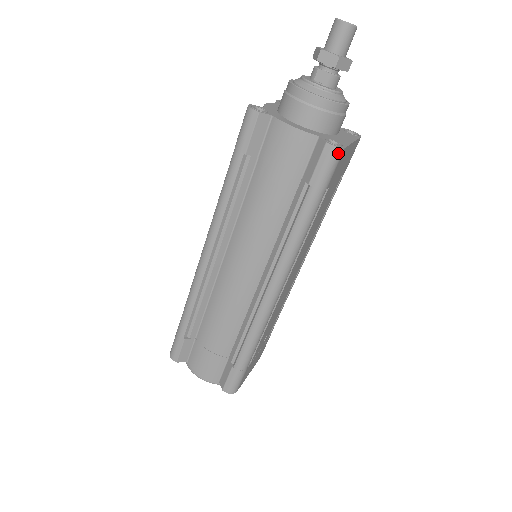
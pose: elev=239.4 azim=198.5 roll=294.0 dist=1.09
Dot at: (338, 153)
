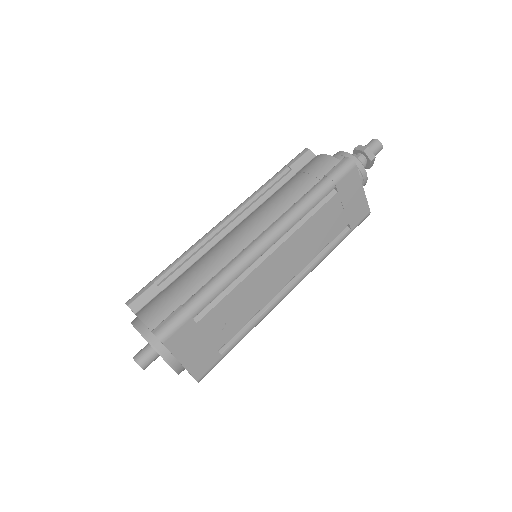
Dot at: (351, 163)
